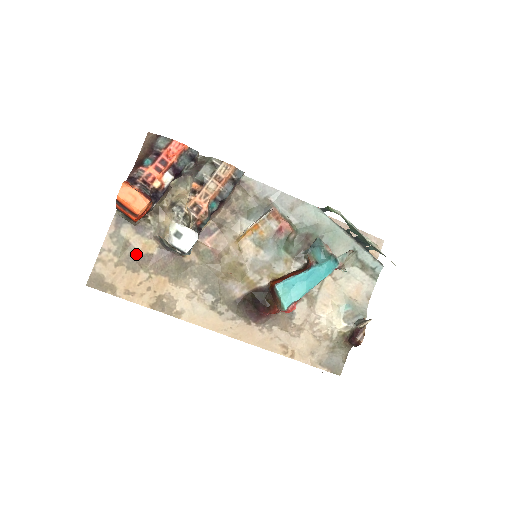
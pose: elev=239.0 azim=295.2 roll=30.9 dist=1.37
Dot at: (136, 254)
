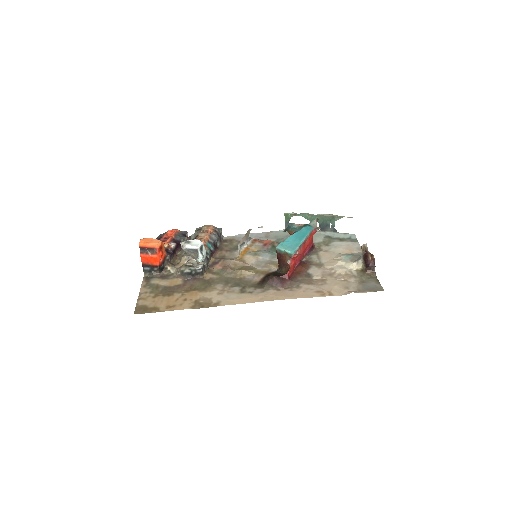
Dot at: (167, 288)
